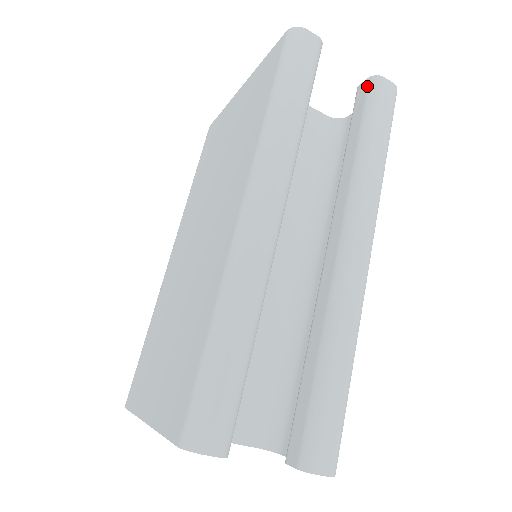
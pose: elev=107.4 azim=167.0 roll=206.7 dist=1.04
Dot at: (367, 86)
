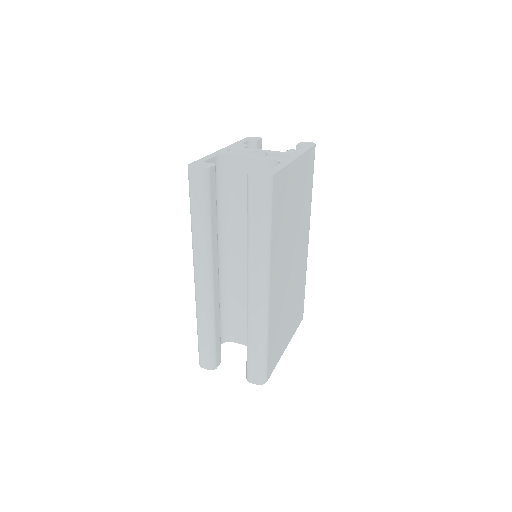
Dot at: (247, 180)
